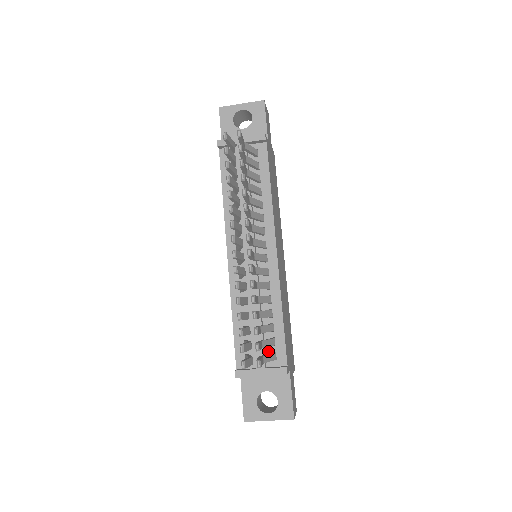
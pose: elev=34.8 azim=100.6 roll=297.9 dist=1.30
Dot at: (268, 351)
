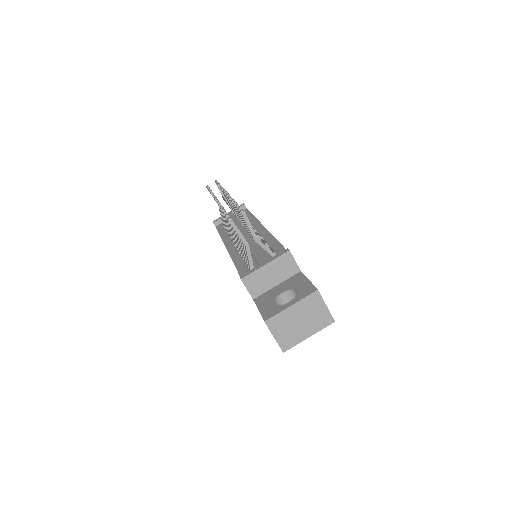
Dot at: occluded
